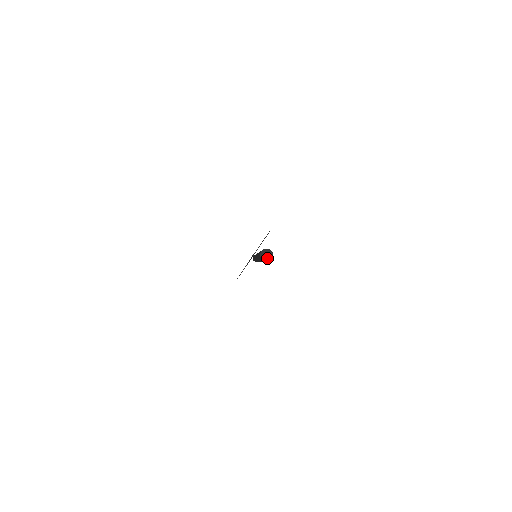
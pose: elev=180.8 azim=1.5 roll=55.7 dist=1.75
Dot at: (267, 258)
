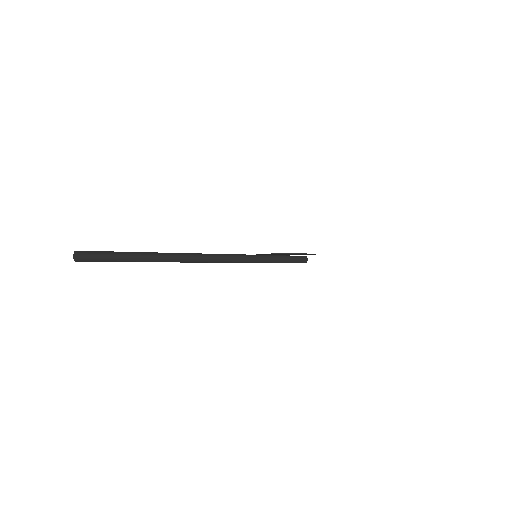
Dot at: (75, 258)
